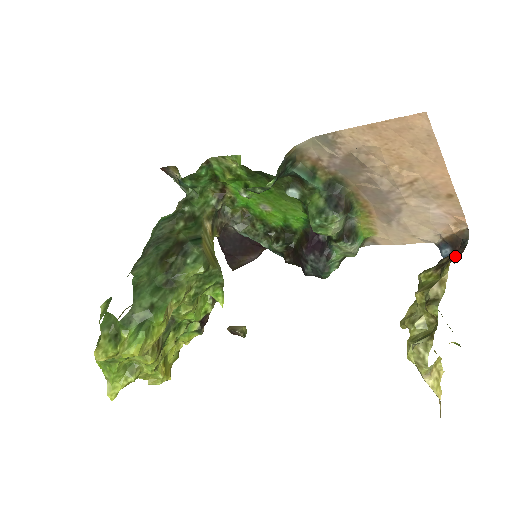
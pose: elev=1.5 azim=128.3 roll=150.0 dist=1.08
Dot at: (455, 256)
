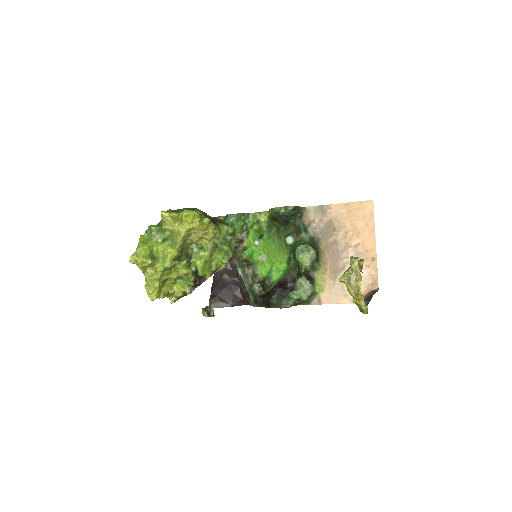
Dot at: occluded
